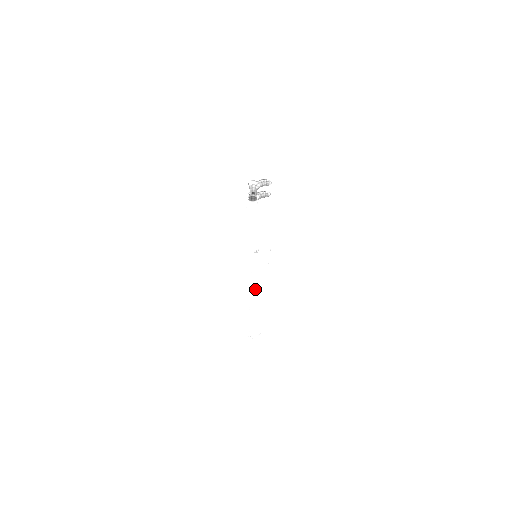
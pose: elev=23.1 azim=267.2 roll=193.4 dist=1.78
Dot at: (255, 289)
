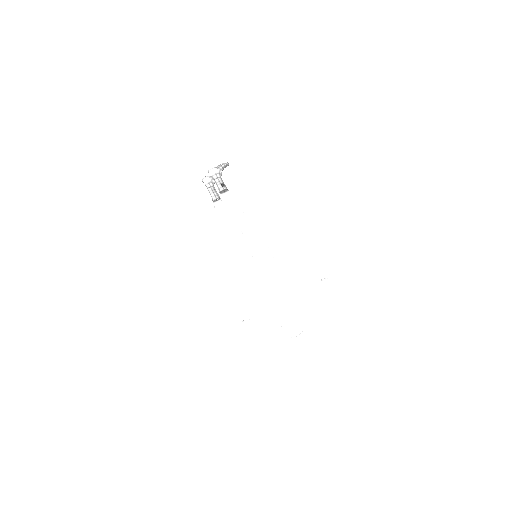
Dot at: occluded
